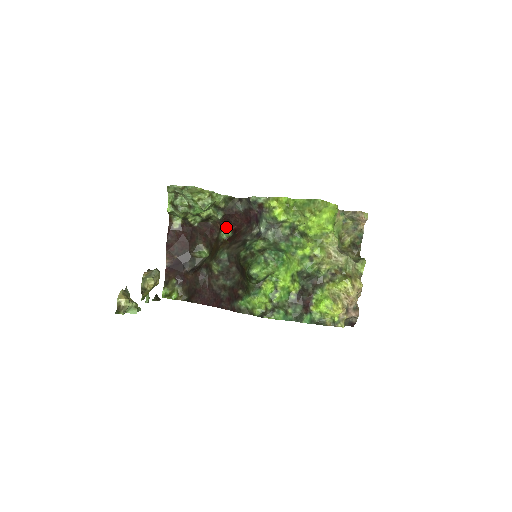
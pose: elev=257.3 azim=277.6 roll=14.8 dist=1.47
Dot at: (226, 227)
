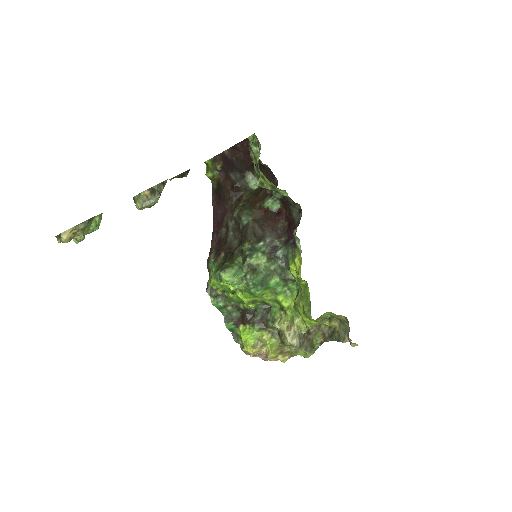
Dot at: (280, 200)
